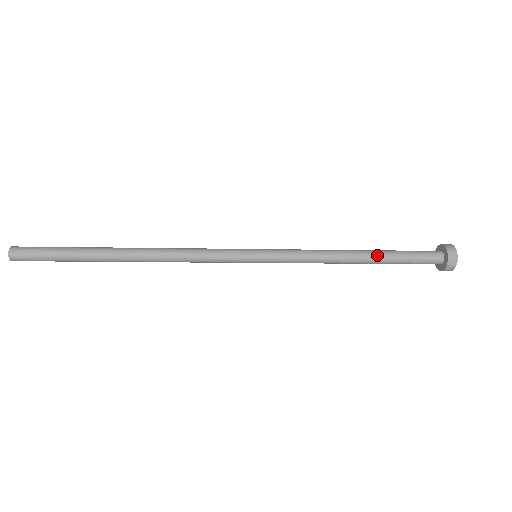
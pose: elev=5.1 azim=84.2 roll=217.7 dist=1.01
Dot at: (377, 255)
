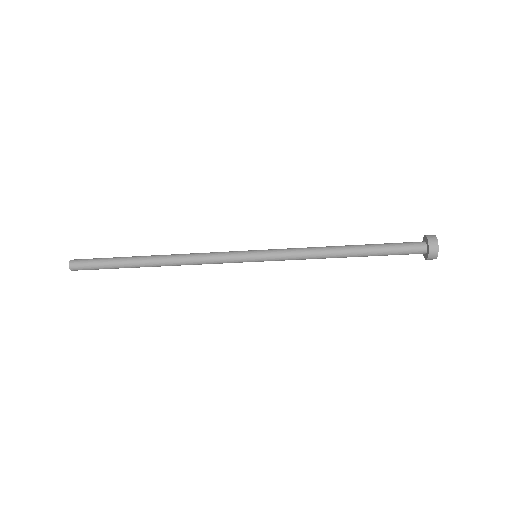
Dot at: (362, 247)
